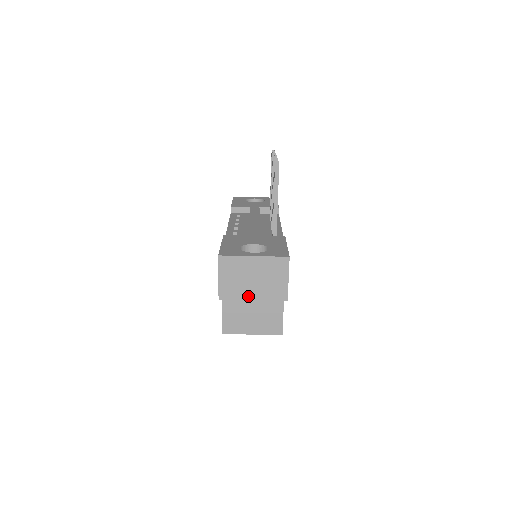
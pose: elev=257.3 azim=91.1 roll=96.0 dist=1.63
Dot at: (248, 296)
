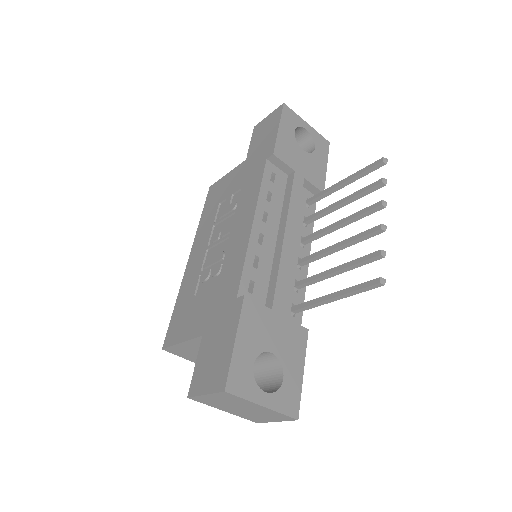
Dot at: (222, 409)
